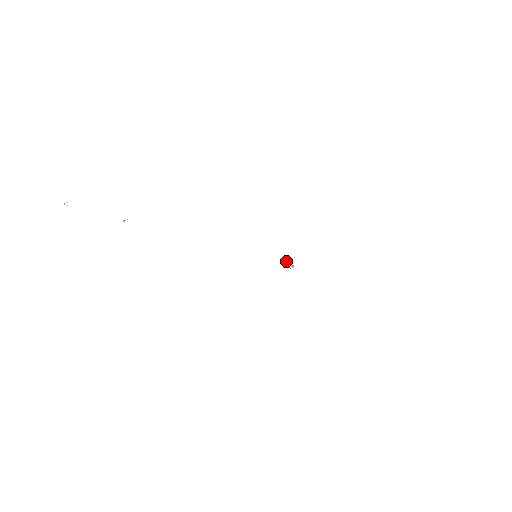
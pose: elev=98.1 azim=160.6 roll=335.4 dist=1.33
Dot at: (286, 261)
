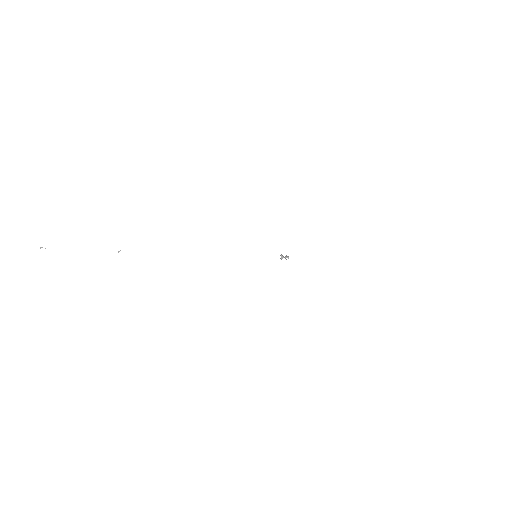
Dot at: (281, 255)
